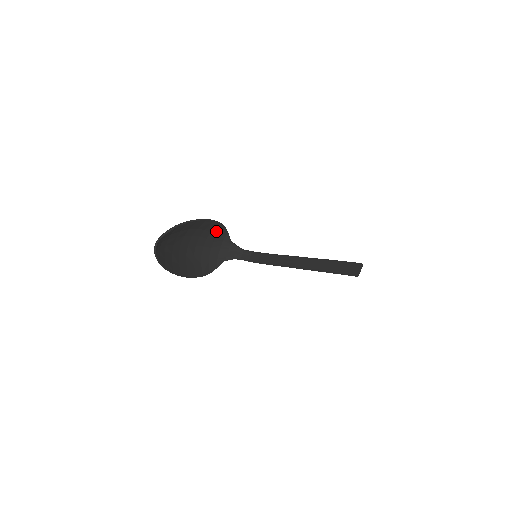
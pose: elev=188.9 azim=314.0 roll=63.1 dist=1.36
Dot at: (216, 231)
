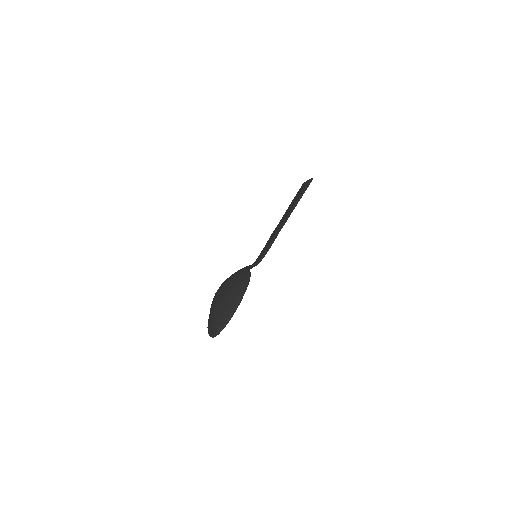
Dot at: (243, 276)
